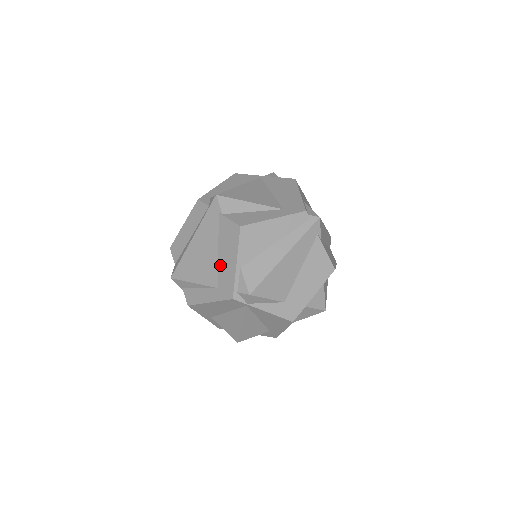
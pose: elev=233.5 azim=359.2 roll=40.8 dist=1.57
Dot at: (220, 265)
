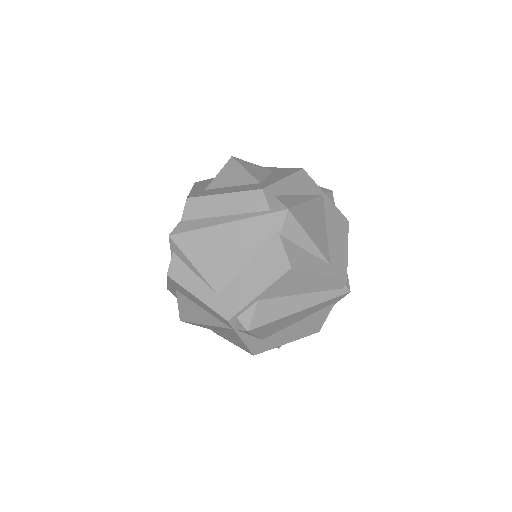
Dot at: (238, 278)
